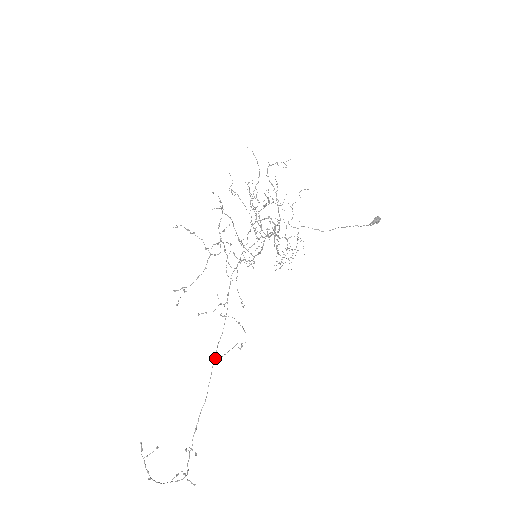
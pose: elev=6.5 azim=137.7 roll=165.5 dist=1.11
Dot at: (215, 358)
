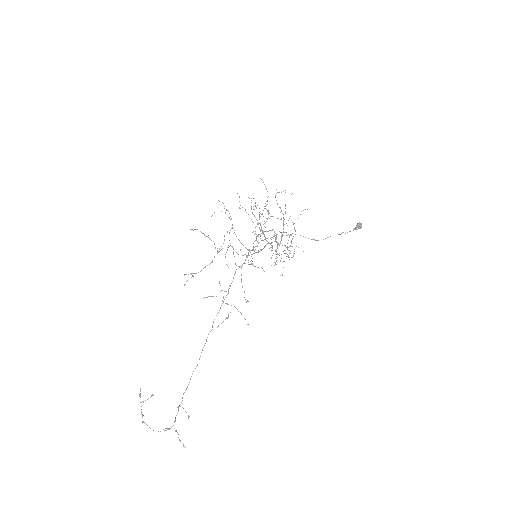
Dot at: (210, 331)
